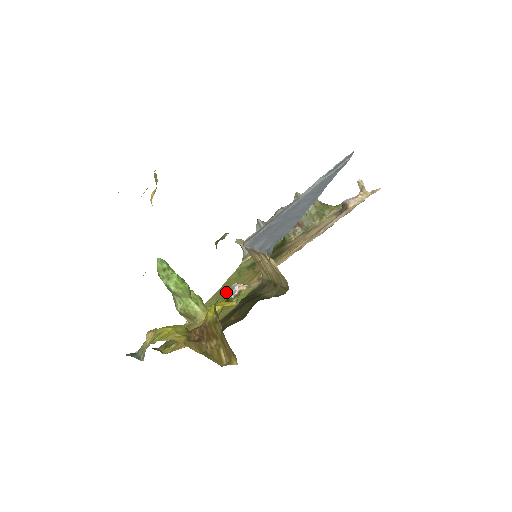
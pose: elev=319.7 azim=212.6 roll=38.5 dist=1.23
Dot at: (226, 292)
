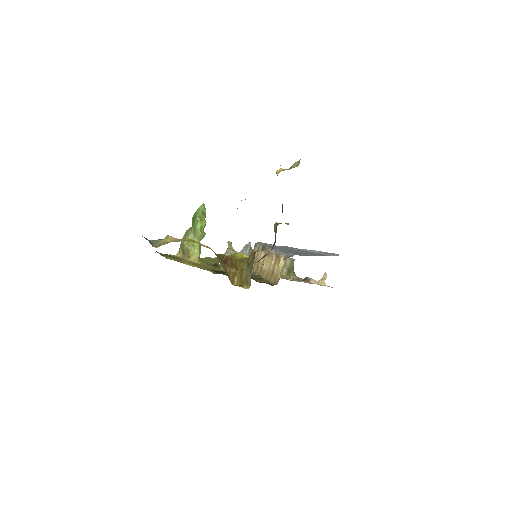
Dot at: (209, 262)
